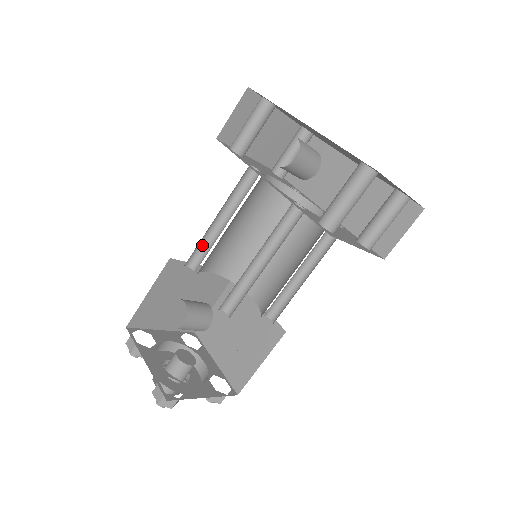
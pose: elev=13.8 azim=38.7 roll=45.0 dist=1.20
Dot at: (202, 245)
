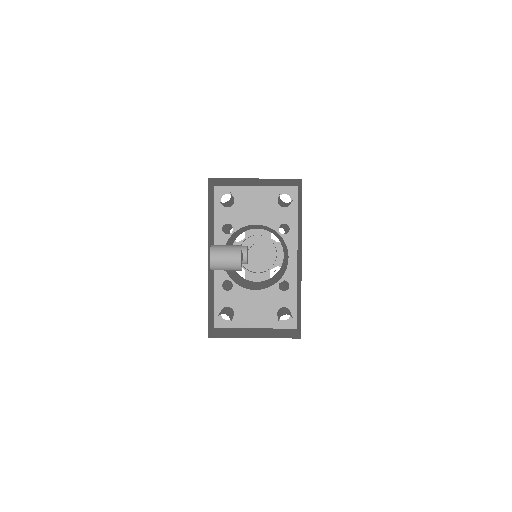
Dot at: occluded
